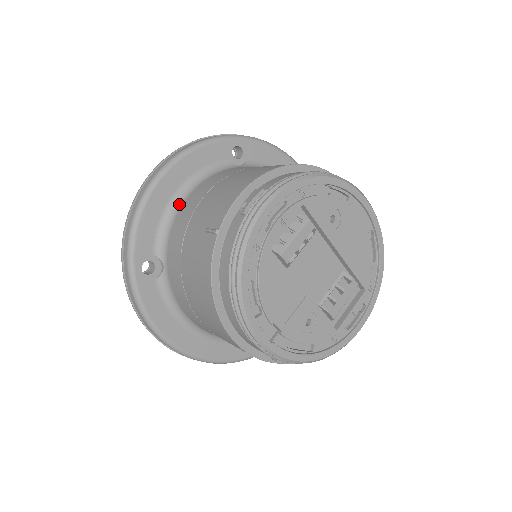
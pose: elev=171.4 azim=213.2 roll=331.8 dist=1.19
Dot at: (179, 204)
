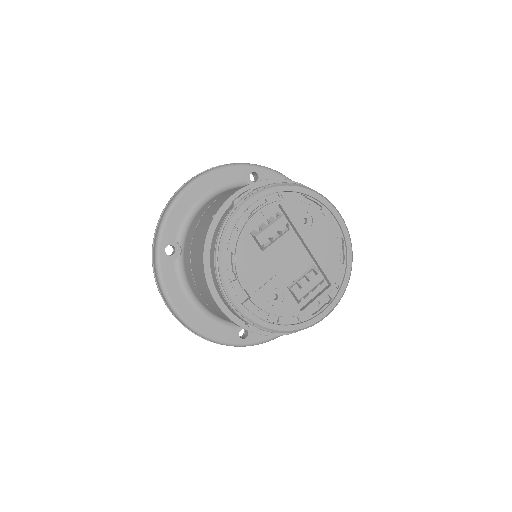
Dot at: (201, 206)
